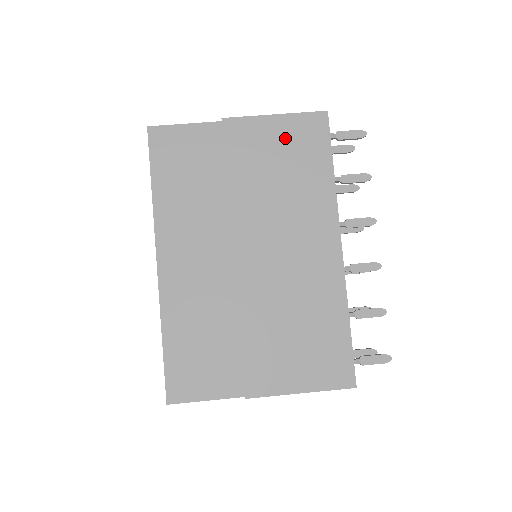
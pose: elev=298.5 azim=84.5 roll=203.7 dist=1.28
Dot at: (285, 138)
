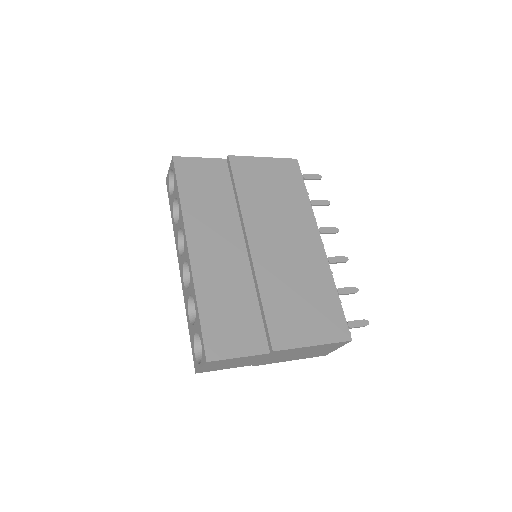
Dot at: (273, 172)
